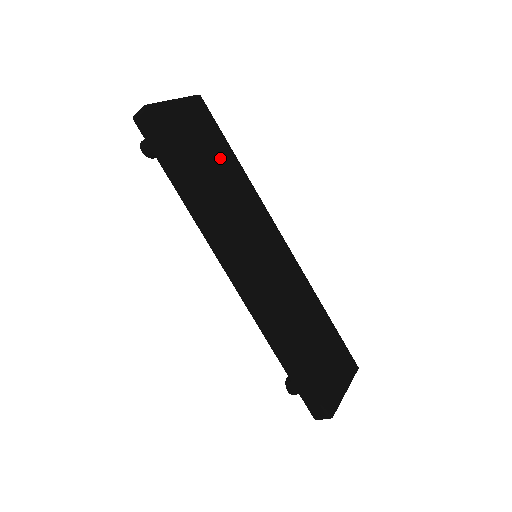
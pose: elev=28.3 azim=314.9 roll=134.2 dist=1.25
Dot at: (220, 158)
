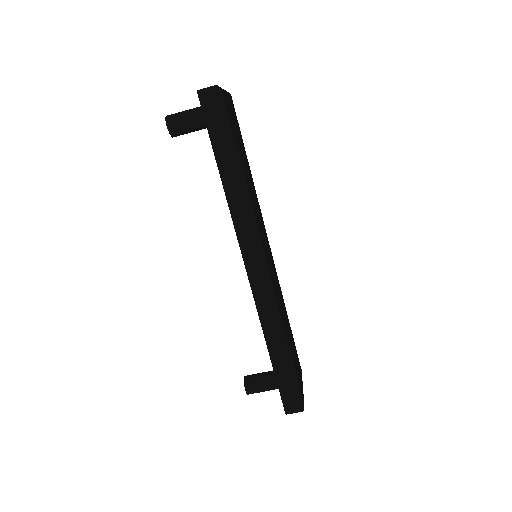
Dot at: (245, 157)
